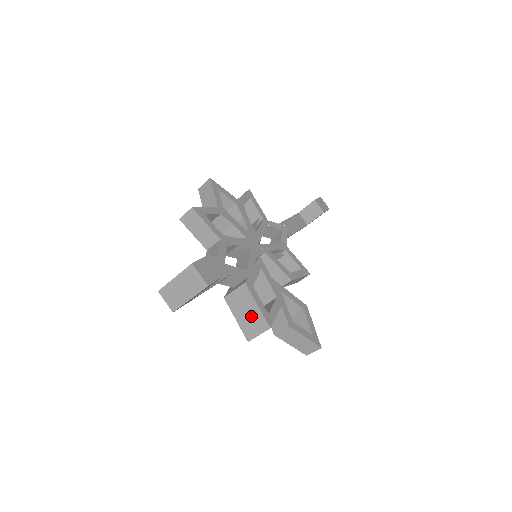
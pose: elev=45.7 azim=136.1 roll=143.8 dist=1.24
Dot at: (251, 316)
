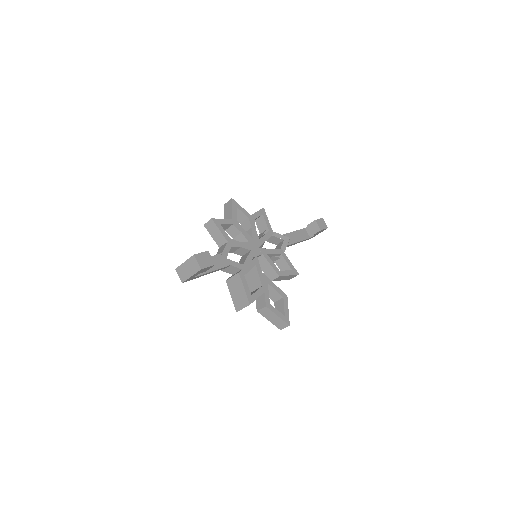
Dot at: (240, 295)
